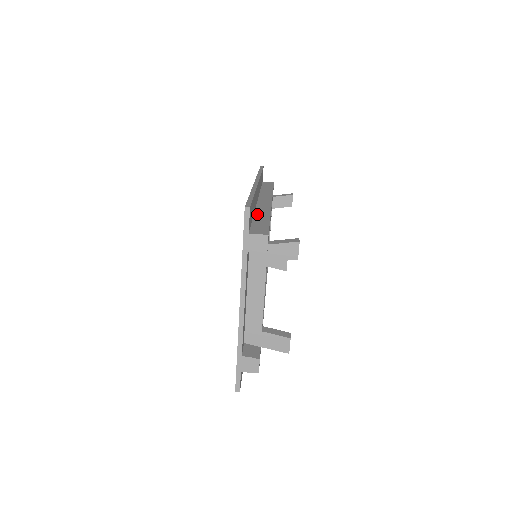
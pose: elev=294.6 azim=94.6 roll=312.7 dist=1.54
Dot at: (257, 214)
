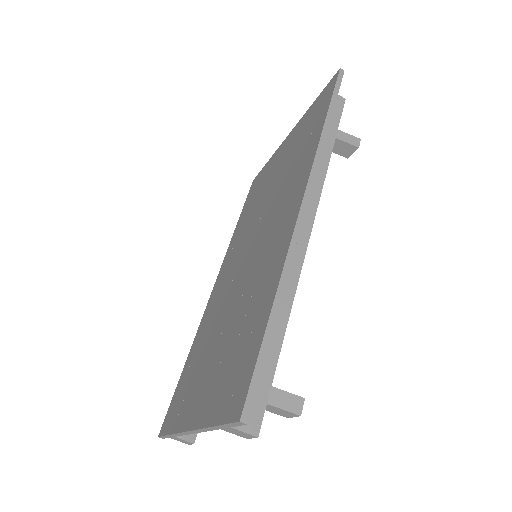
Dot at: occluded
